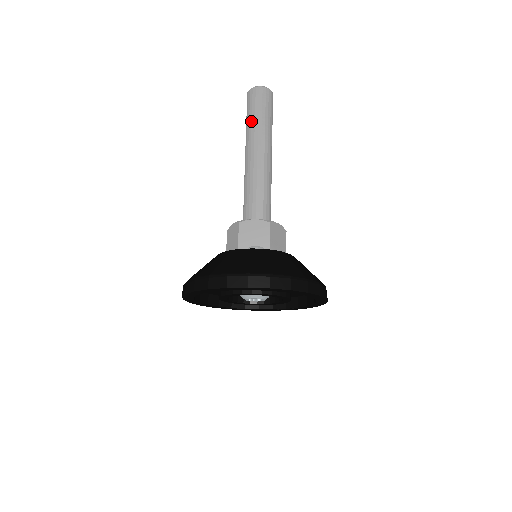
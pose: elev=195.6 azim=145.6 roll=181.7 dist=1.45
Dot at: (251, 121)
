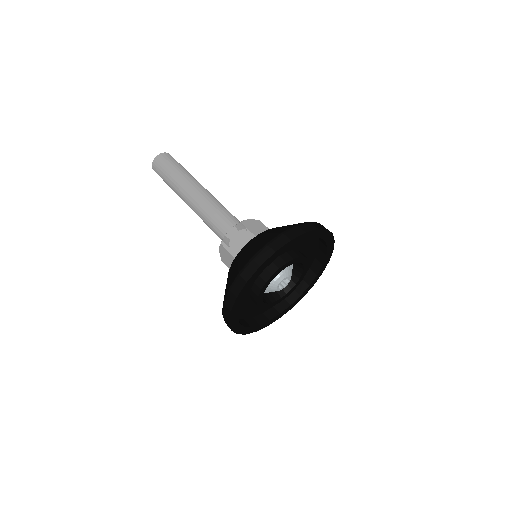
Dot at: (178, 172)
